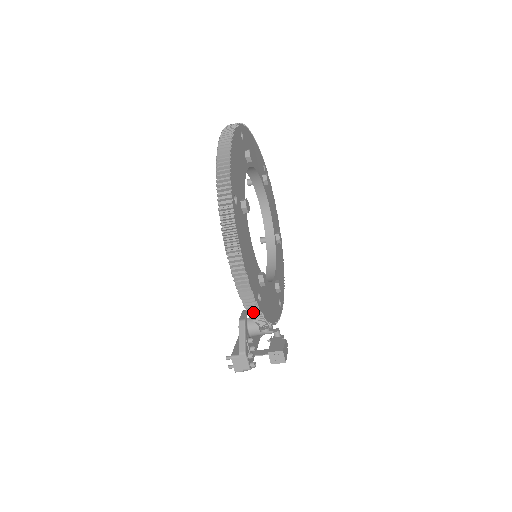
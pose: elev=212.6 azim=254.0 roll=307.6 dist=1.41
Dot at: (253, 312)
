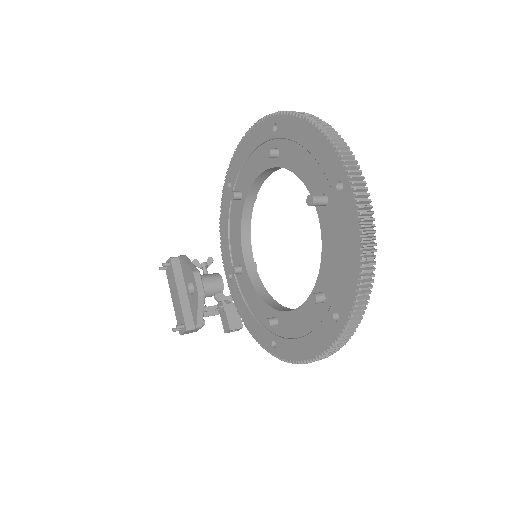
Dot at: occluded
